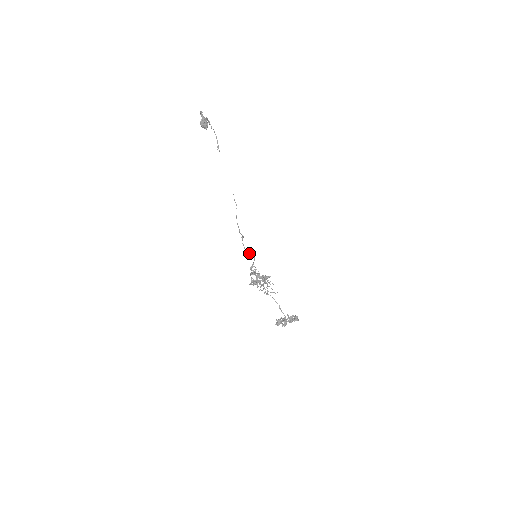
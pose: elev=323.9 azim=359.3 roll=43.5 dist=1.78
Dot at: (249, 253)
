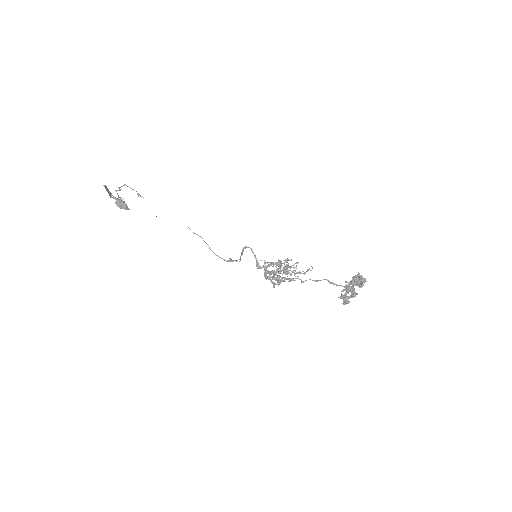
Dot at: occluded
